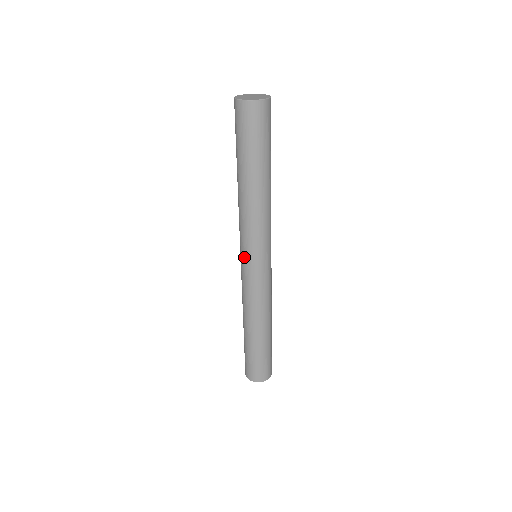
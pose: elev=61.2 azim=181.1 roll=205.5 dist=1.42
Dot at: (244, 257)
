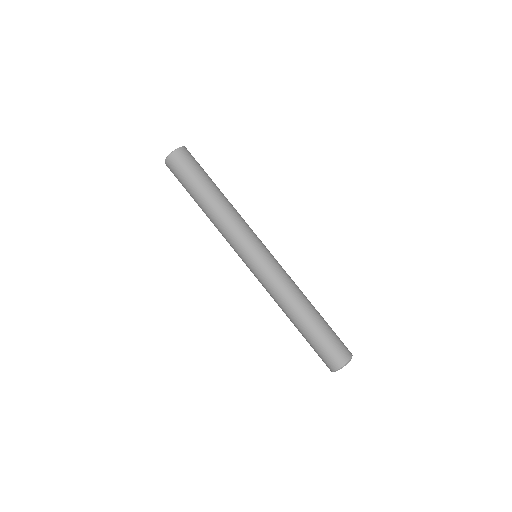
Dot at: (254, 251)
